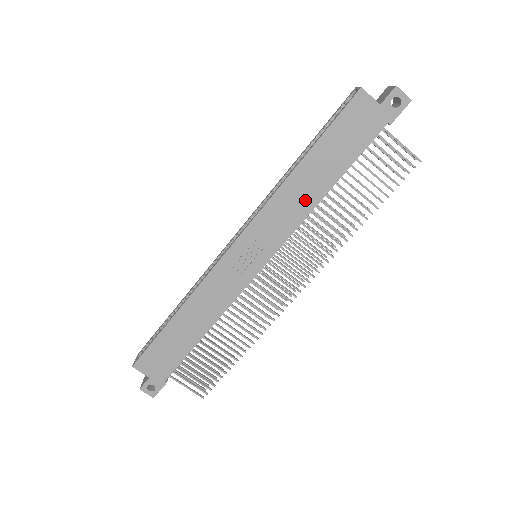
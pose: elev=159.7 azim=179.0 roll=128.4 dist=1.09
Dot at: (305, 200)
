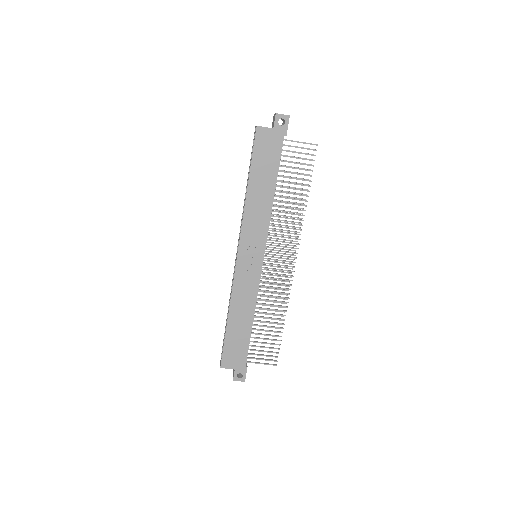
Dot at: (264, 206)
